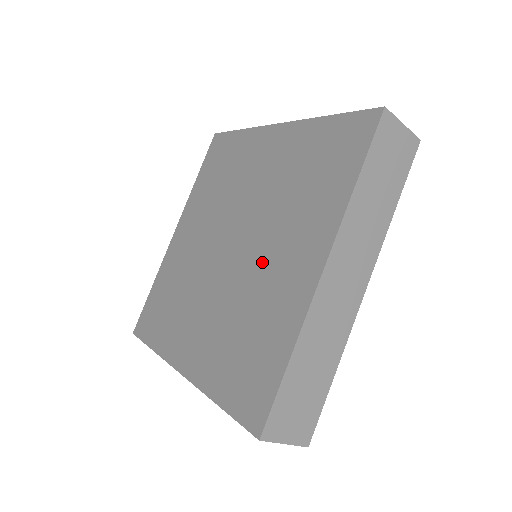
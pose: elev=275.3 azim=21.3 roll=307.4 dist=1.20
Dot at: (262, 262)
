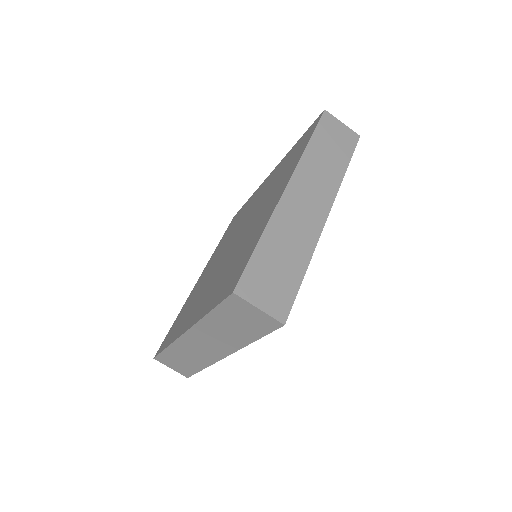
Dot at: (251, 225)
